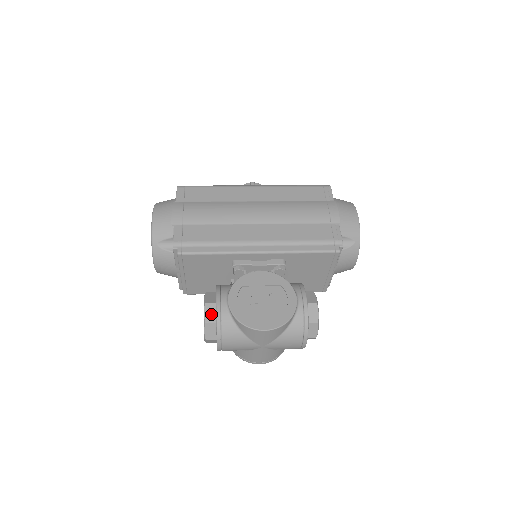
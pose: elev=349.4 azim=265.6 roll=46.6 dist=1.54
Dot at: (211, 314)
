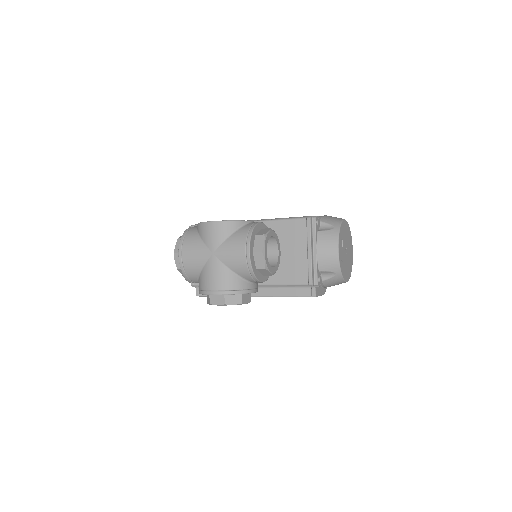
Dot at: occluded
